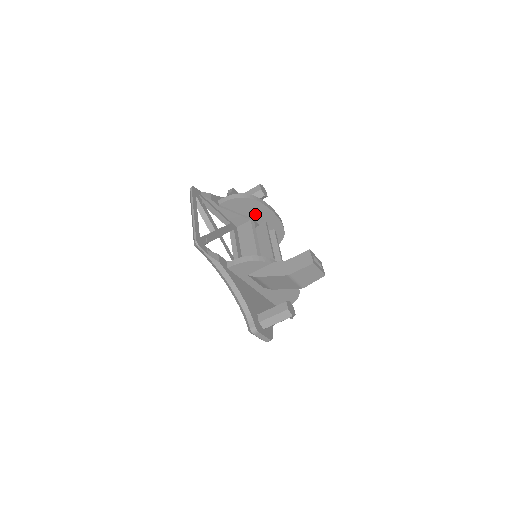
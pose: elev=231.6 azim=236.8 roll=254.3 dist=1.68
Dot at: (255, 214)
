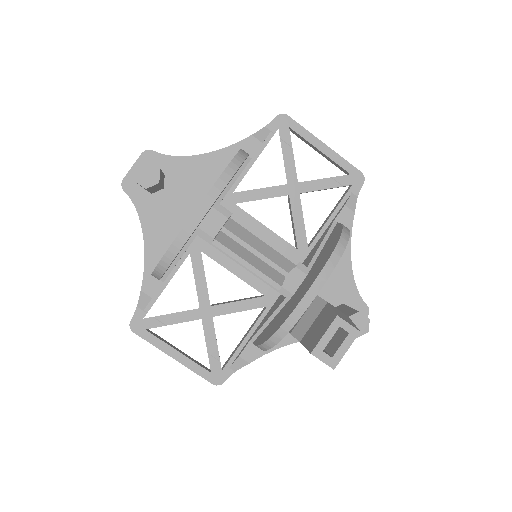
Dot at: occluded
